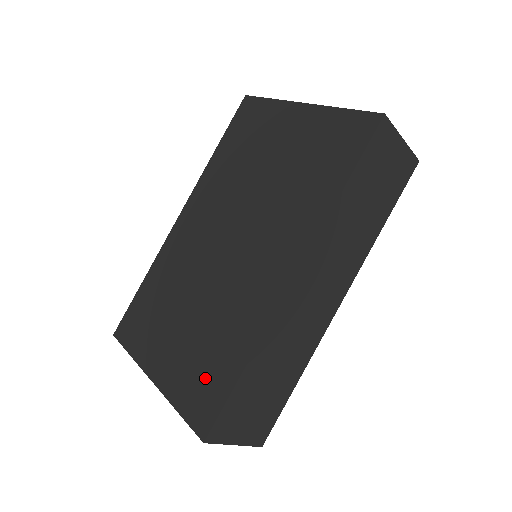
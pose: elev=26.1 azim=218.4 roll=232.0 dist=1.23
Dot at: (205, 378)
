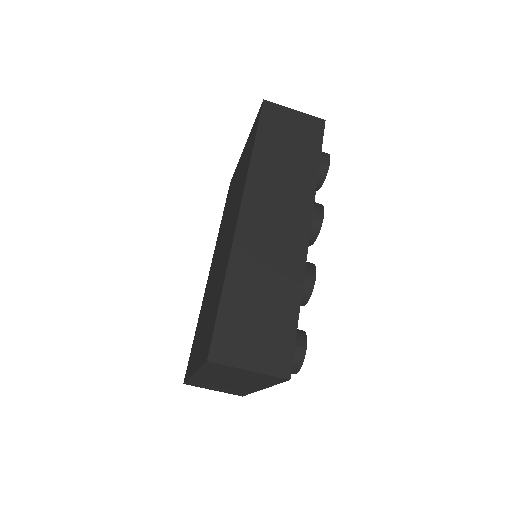
Dot at: (210, 326)
